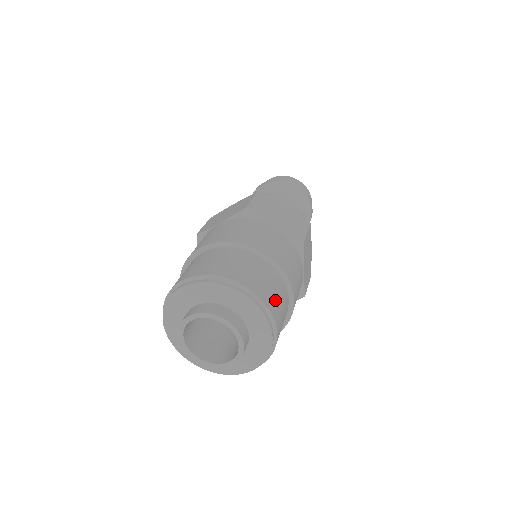
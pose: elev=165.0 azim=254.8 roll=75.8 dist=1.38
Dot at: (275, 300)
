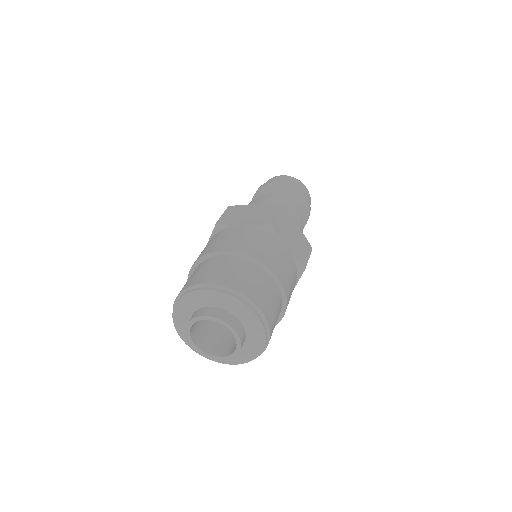
Dot at: (247, 283)
